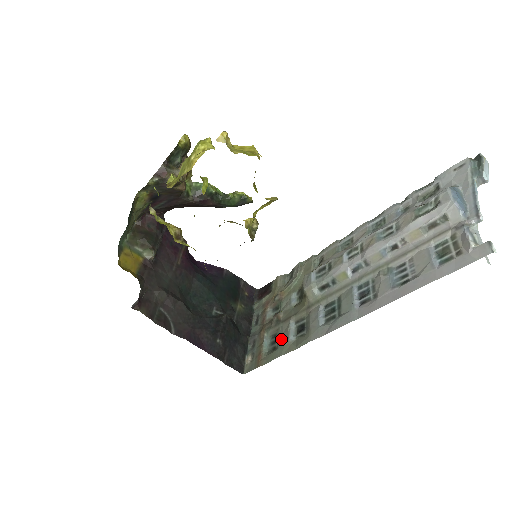
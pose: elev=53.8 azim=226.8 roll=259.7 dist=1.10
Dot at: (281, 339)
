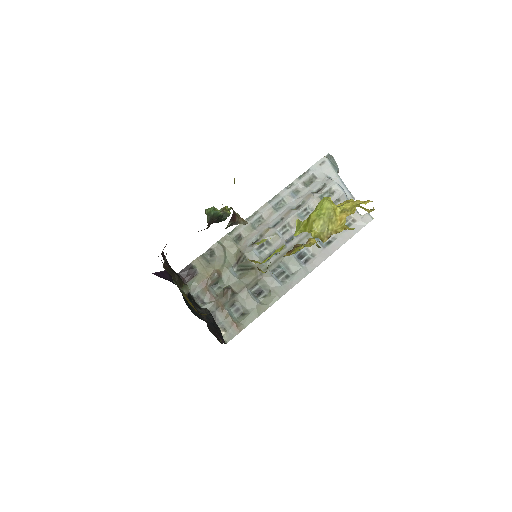
Dot at: (247, 305)
